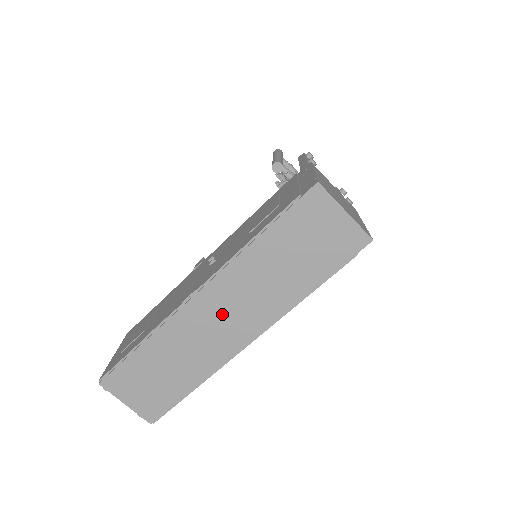
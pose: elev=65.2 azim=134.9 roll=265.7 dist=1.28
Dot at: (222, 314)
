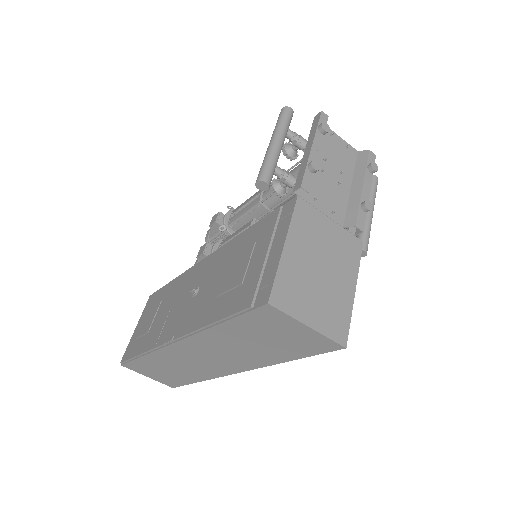
Dot at: (203, 357)
